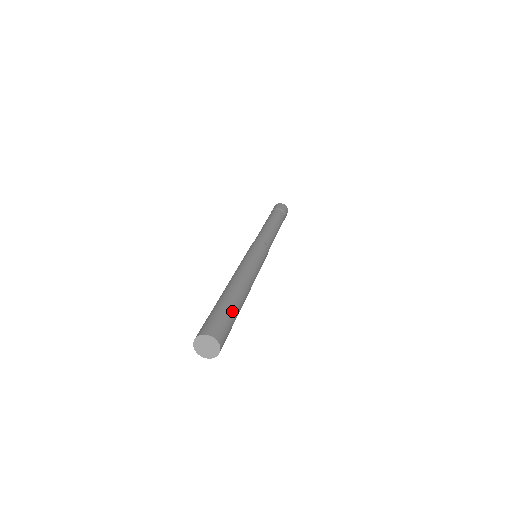
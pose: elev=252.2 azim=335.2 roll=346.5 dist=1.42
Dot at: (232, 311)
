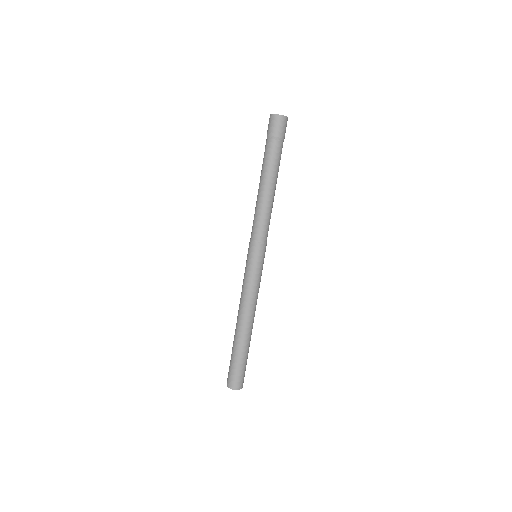
Dot at: (239, 358)
